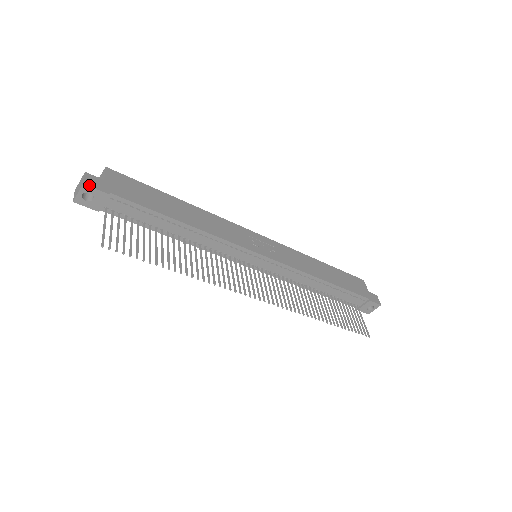
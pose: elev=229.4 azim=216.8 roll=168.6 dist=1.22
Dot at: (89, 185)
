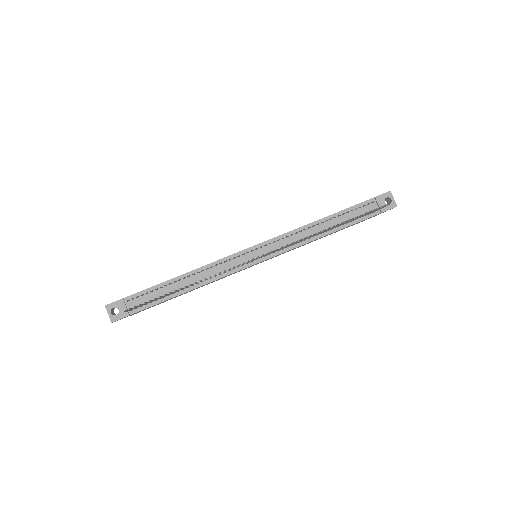
Dot at: (109, 304)
